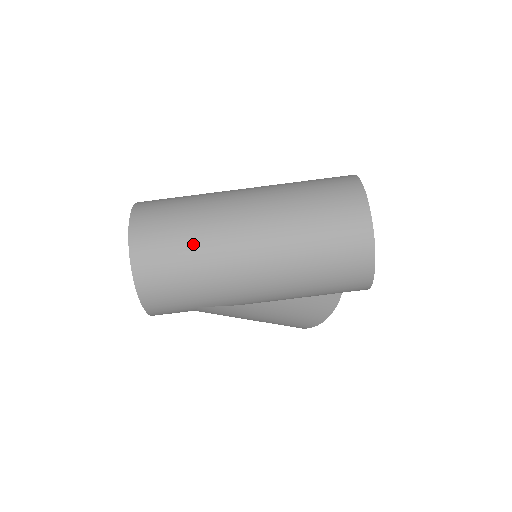
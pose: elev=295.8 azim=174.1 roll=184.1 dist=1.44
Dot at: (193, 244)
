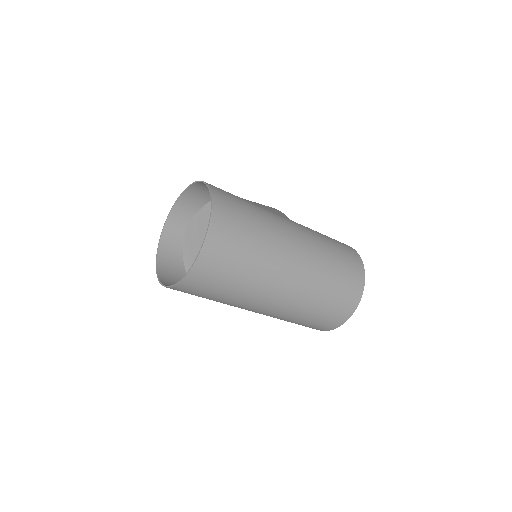
Dot at: (241, 285)
